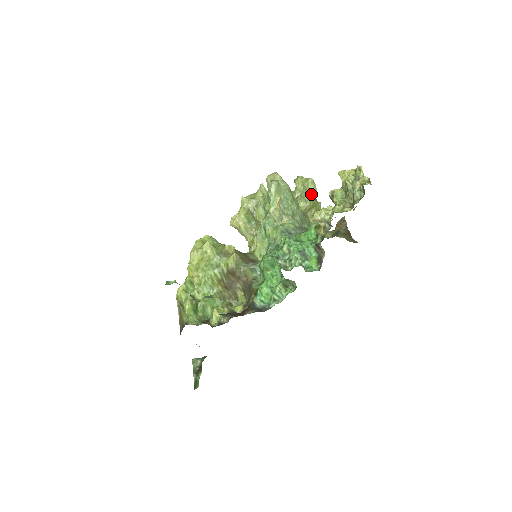
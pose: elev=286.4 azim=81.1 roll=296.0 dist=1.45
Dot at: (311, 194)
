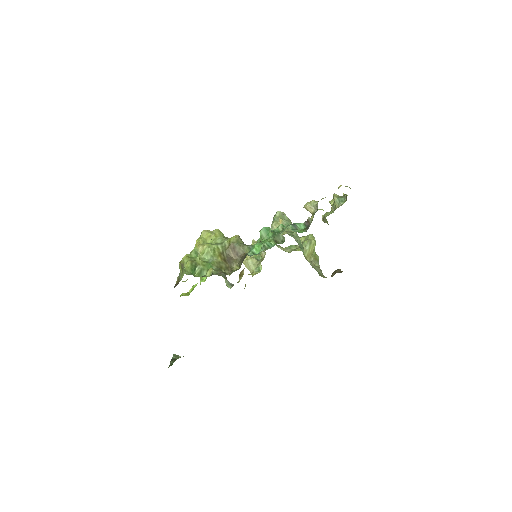
Dot at: (310, 241)
